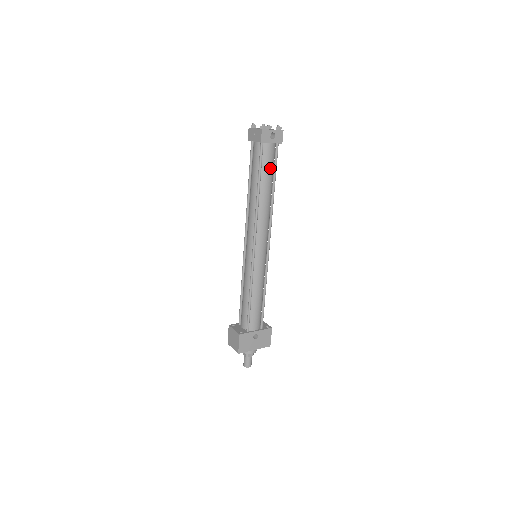
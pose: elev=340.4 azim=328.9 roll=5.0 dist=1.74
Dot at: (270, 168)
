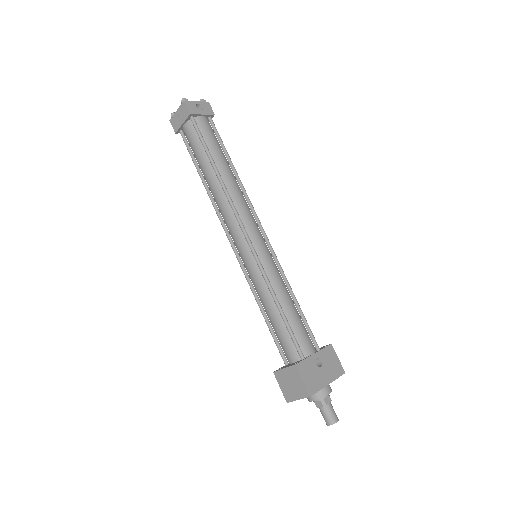
Dot at: (215, 142)
